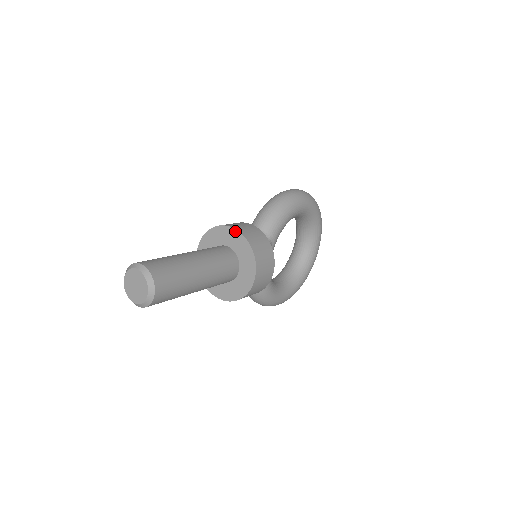
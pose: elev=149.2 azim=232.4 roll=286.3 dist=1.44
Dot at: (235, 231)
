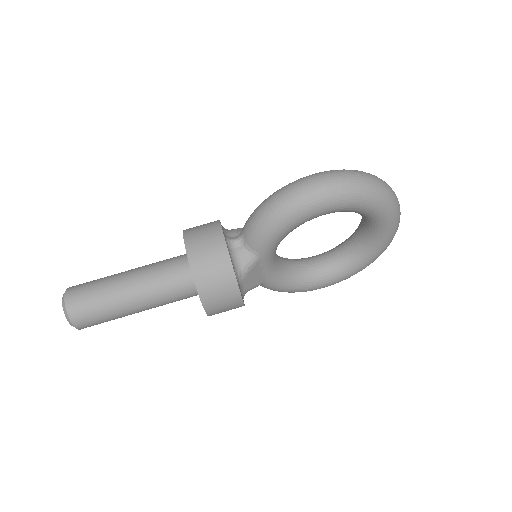
Dot at: (187, 255)
